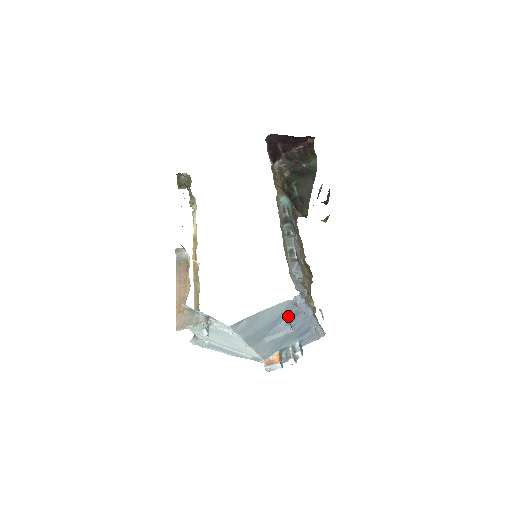
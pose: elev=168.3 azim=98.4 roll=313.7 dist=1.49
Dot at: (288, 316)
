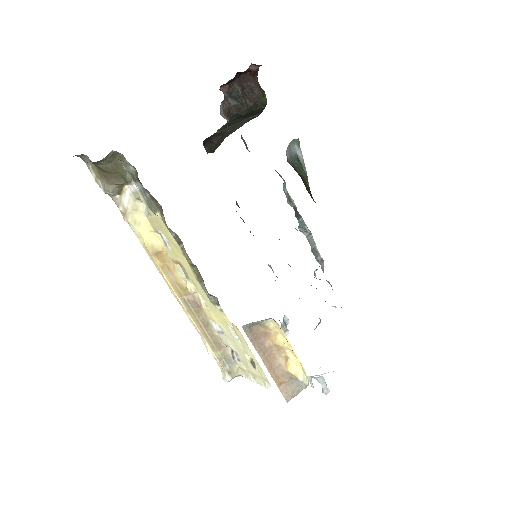
Dot at: occluded
